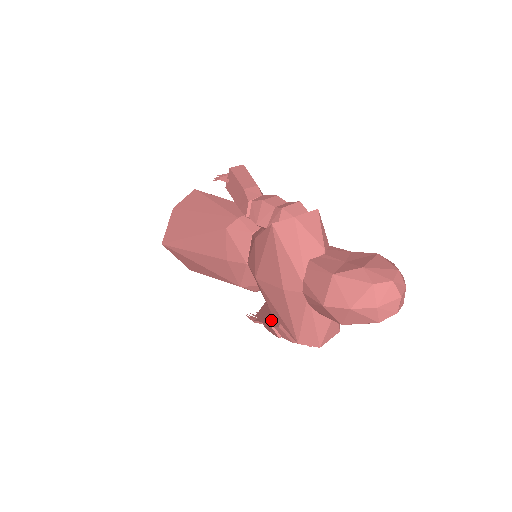
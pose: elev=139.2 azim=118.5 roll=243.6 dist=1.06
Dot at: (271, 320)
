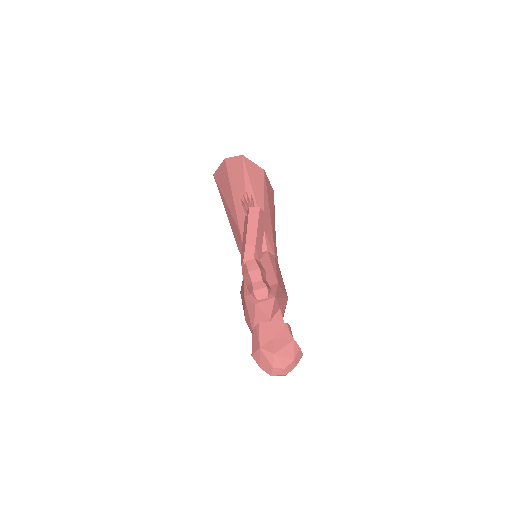
Dot at: occluded
